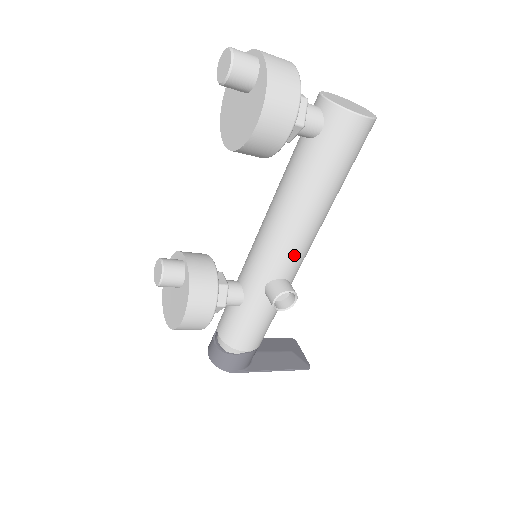
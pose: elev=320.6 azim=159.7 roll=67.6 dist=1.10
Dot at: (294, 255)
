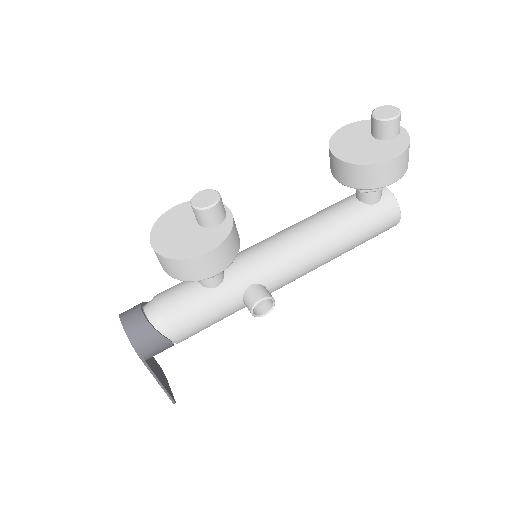
Dot at: (291, 275)
